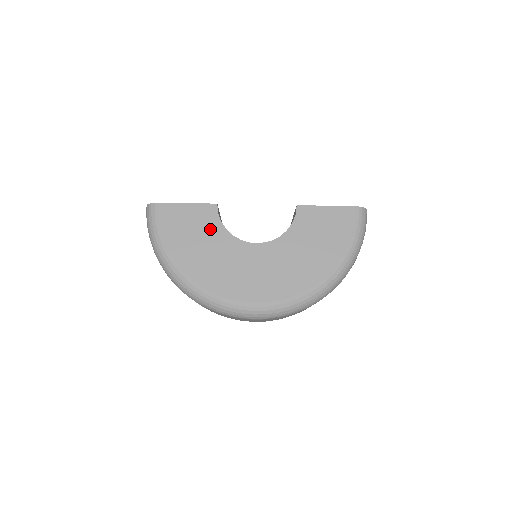
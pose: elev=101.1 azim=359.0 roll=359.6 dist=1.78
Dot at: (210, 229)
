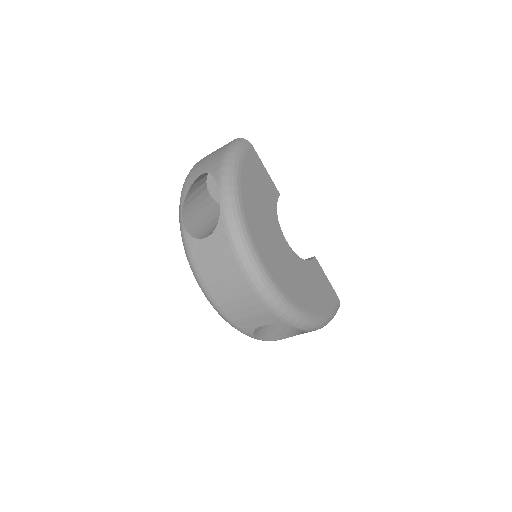
Dot at: (269, 198)
